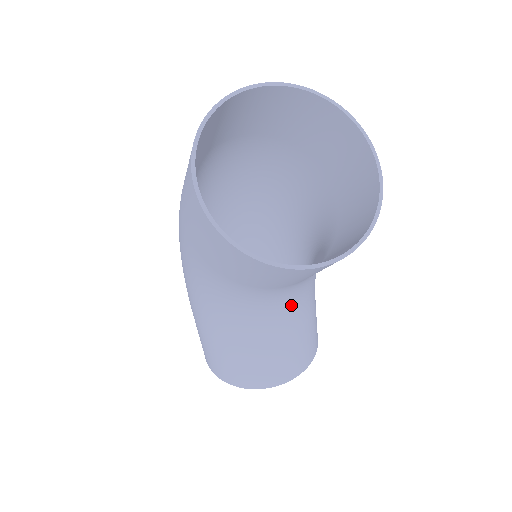
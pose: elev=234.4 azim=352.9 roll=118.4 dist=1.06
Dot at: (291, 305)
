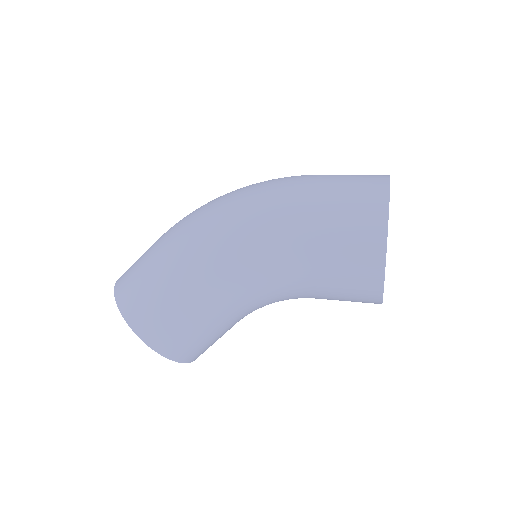
Dot at: occluded
